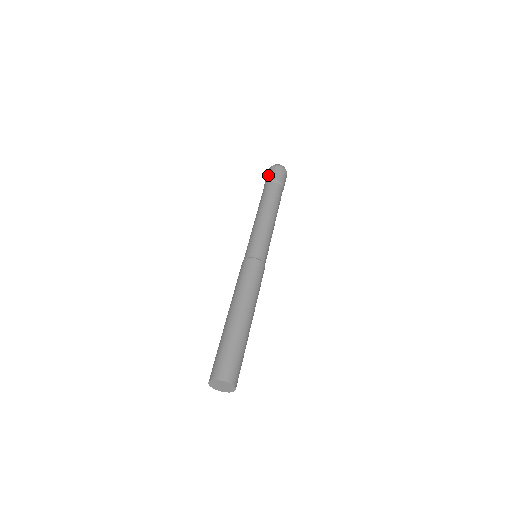
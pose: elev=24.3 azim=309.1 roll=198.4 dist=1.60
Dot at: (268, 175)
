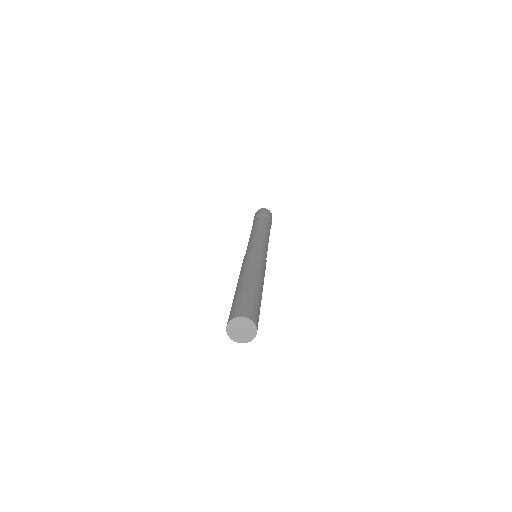
Dot at: (260, 212)
